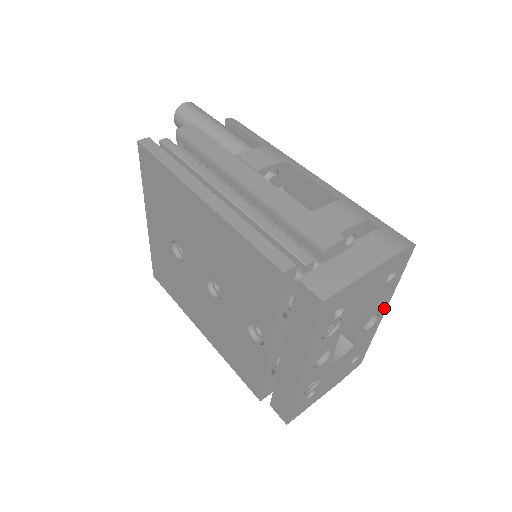
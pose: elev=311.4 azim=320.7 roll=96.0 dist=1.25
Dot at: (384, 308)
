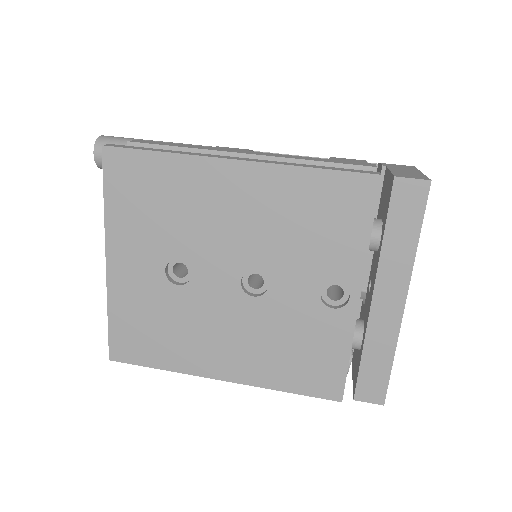
Dot at: occluded
